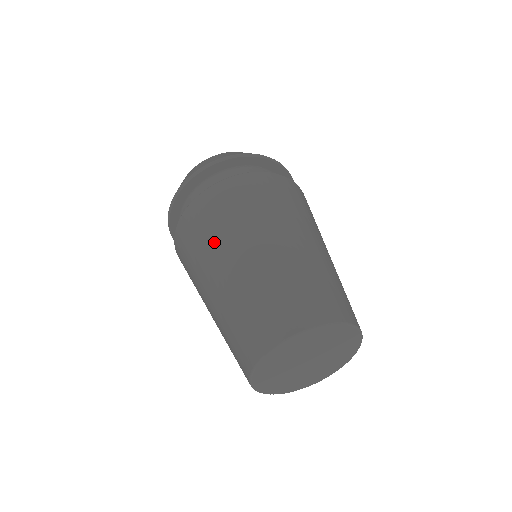
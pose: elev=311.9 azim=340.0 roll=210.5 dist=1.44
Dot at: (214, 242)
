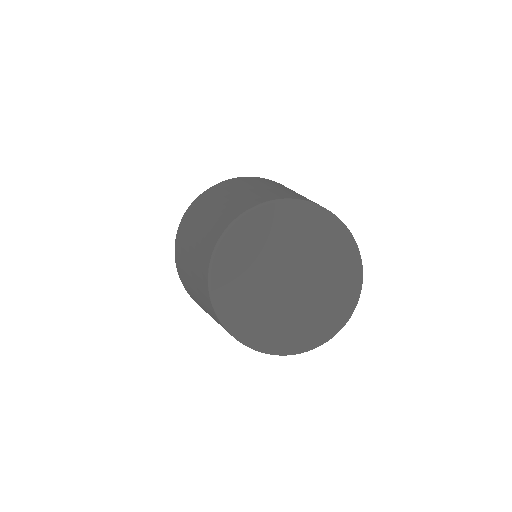
Dot at: (270, 182)
